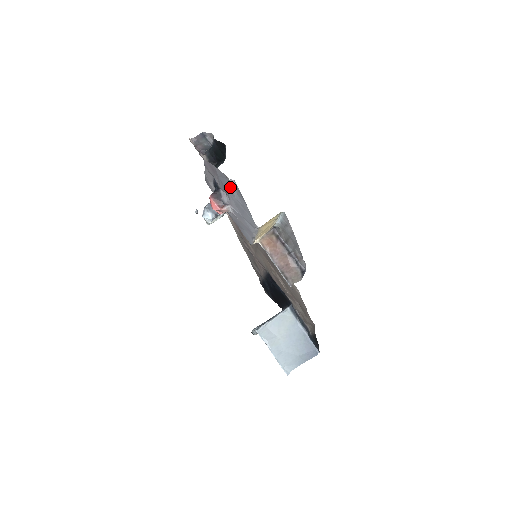
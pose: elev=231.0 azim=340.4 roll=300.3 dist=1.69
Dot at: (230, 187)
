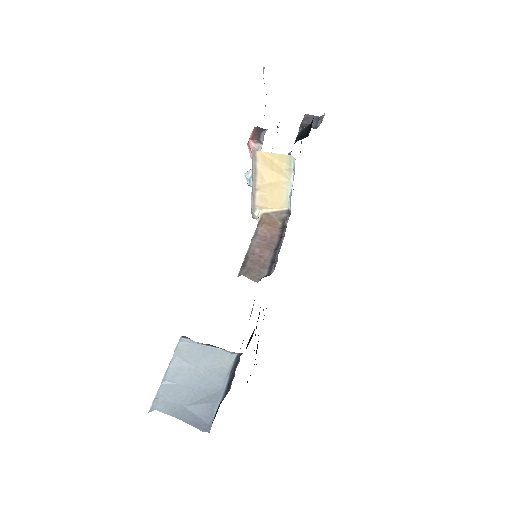
Dot at: occluded
